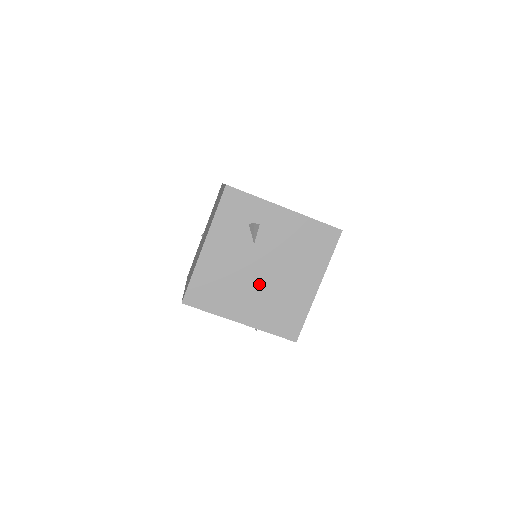
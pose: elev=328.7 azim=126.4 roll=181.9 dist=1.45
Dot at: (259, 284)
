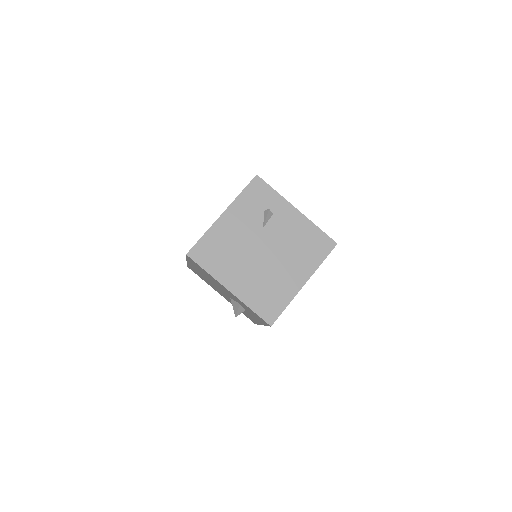
Dot at: (256, 262)
